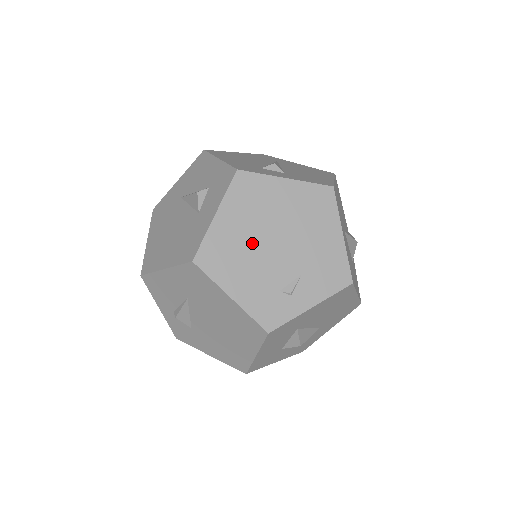
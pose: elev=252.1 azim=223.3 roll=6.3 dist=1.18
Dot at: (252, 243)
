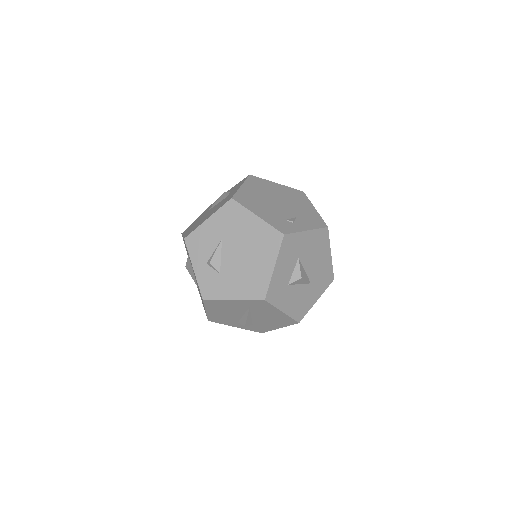
Dot at: (264, 200)
